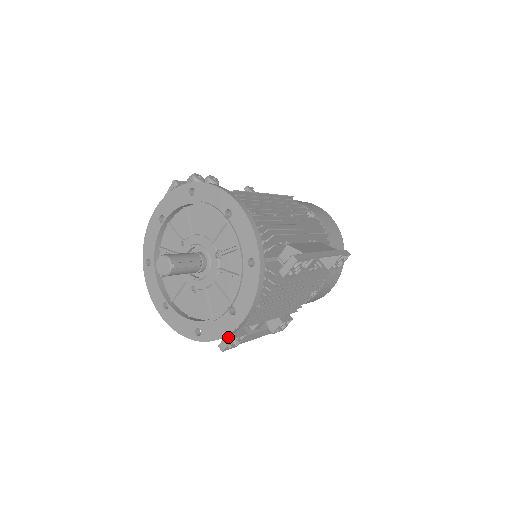
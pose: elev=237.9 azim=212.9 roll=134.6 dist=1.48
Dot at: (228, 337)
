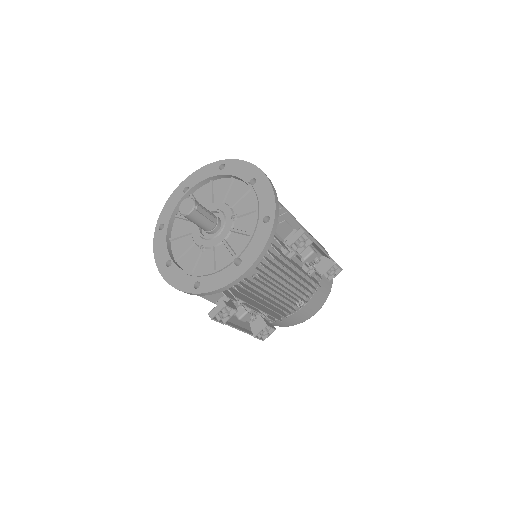
Dot at: (221, 304)
